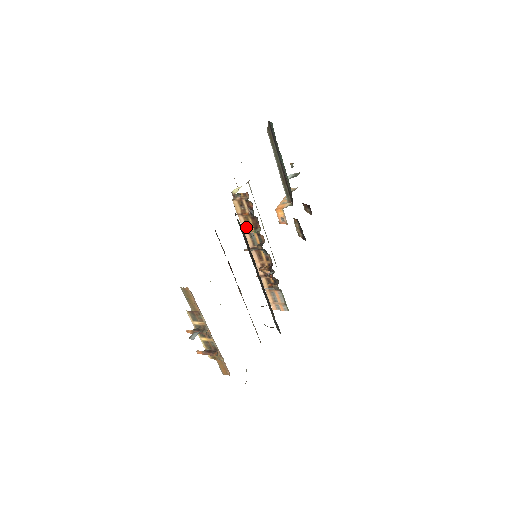
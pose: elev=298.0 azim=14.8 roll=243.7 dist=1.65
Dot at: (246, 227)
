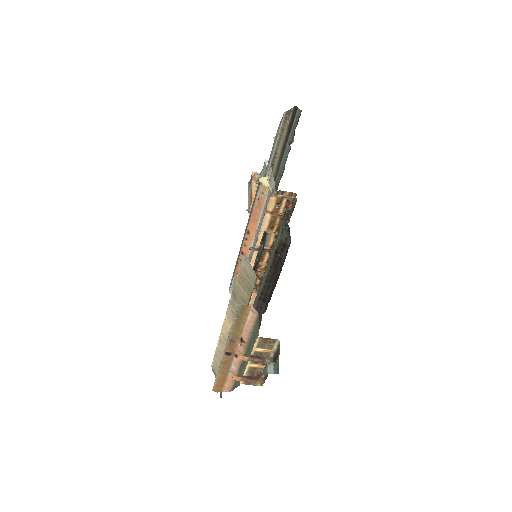
Dot at: (267, 226)
